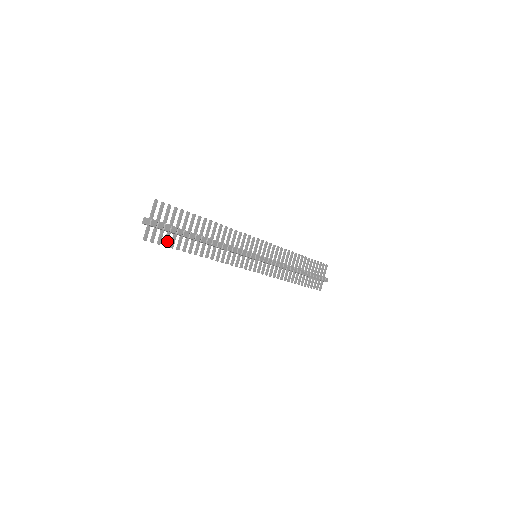
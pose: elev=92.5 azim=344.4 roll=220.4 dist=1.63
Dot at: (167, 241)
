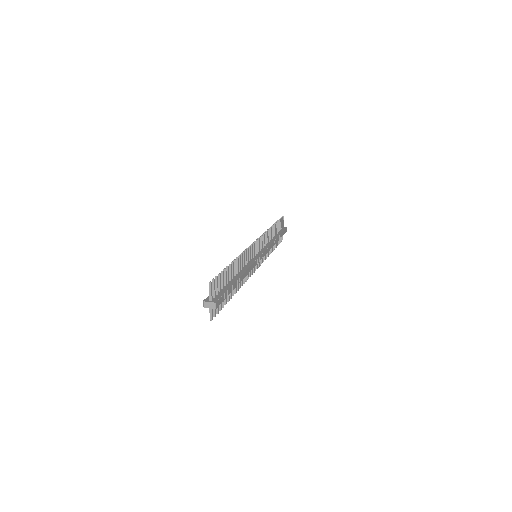
Dot at: (221, 306)
